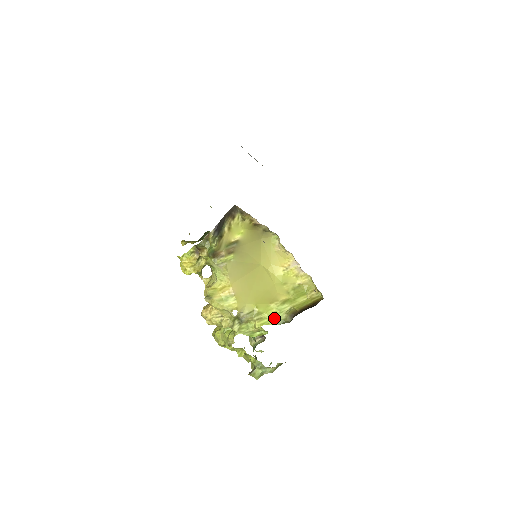
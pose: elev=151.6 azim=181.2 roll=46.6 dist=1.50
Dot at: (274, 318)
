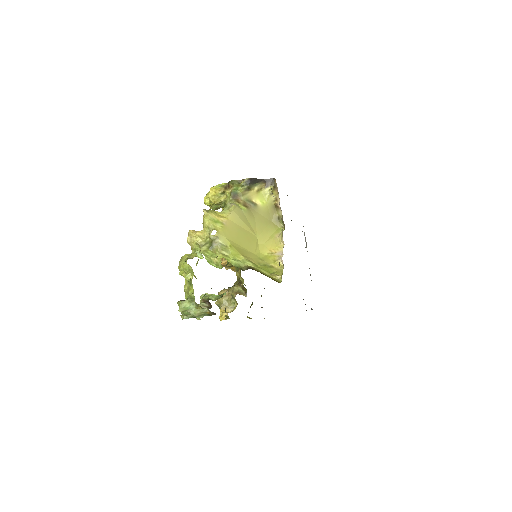
Dot at: (235, 261)
